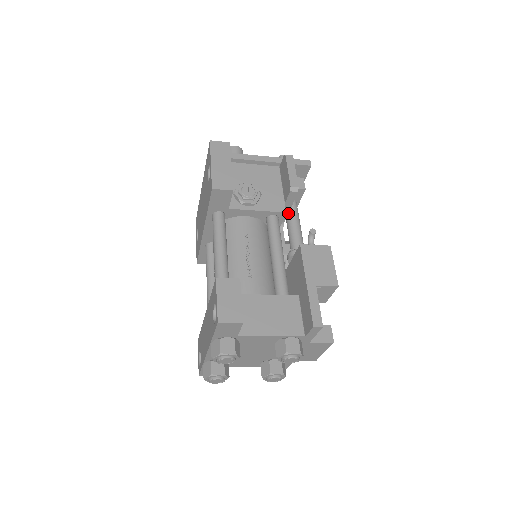
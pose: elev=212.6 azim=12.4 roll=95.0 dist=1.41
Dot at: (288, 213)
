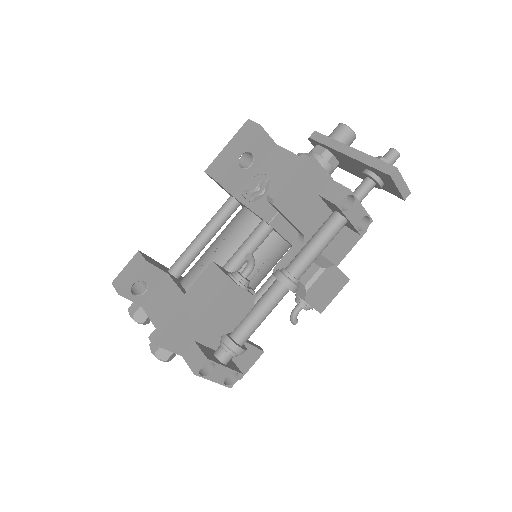
Dot at: (320, 227)
